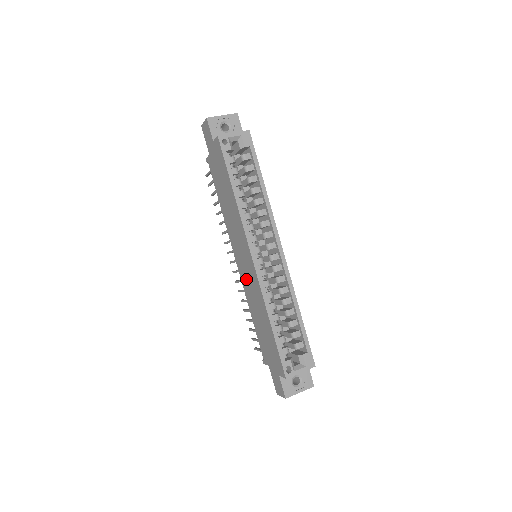
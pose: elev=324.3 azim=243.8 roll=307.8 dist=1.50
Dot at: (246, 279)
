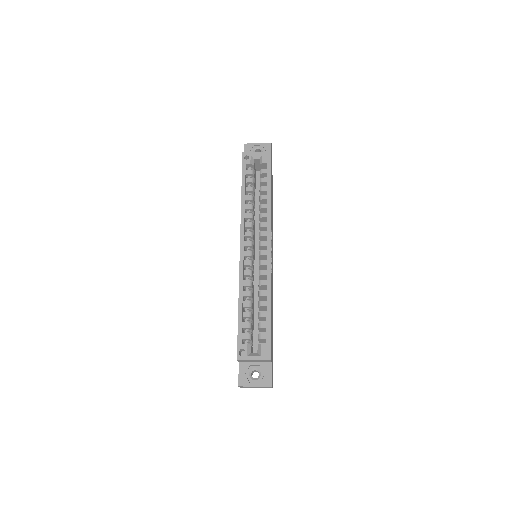
Dot at: occluded
